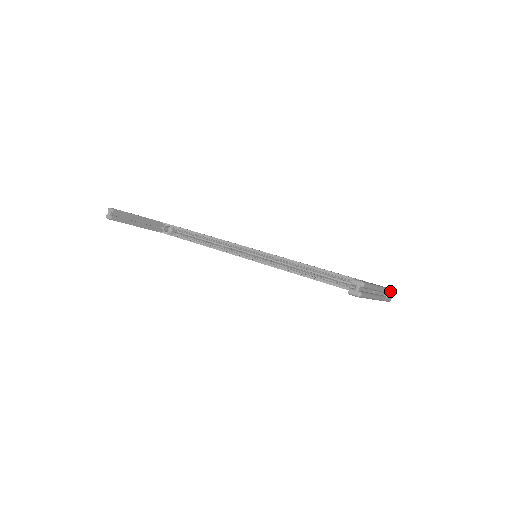
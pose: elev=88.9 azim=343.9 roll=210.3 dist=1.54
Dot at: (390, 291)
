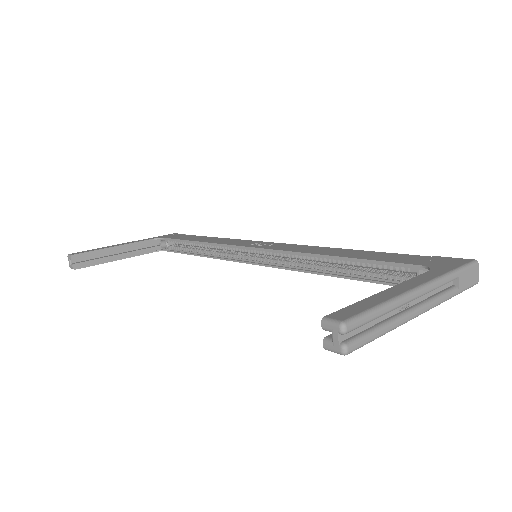
Dot at: (465, 270)
